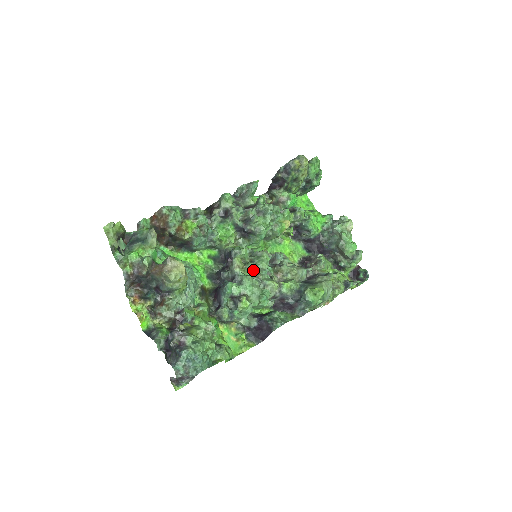
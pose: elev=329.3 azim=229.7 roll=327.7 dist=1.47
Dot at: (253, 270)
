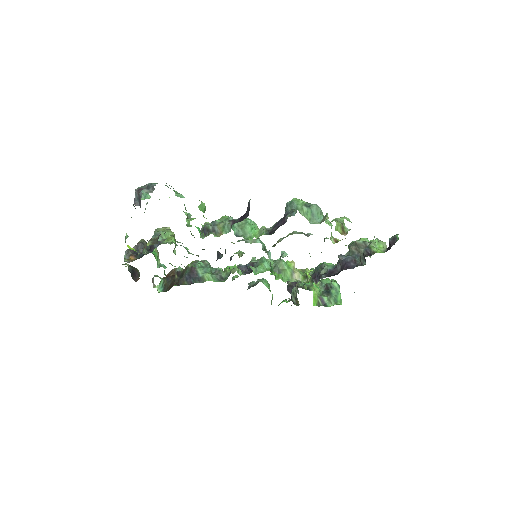
Dot at: occluded
